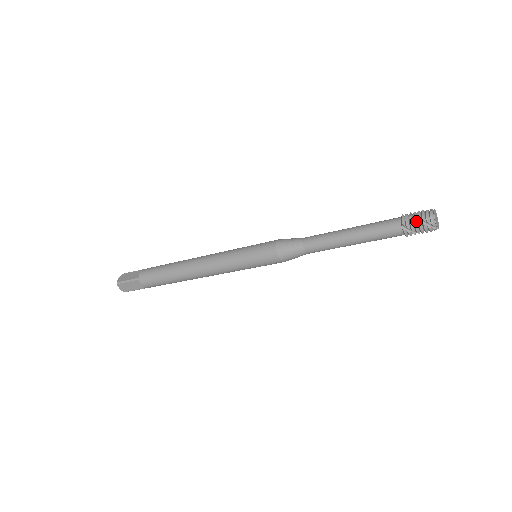
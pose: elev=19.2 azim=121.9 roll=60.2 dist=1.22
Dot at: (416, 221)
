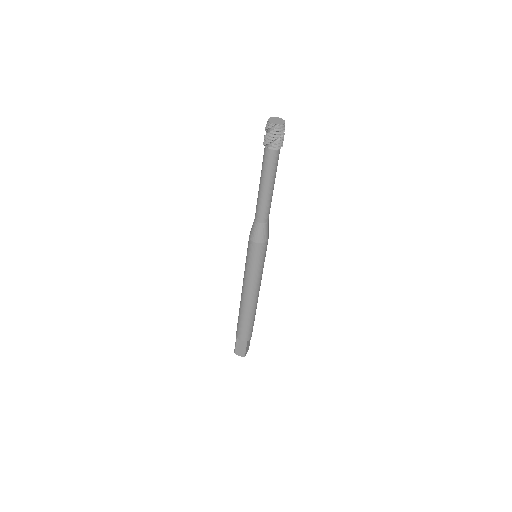
Dot at: (267, 135)
